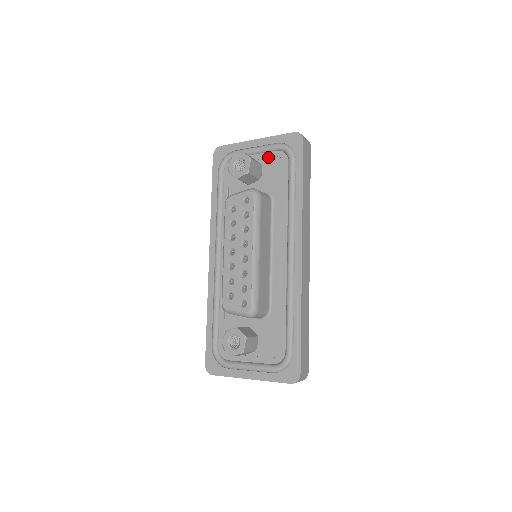
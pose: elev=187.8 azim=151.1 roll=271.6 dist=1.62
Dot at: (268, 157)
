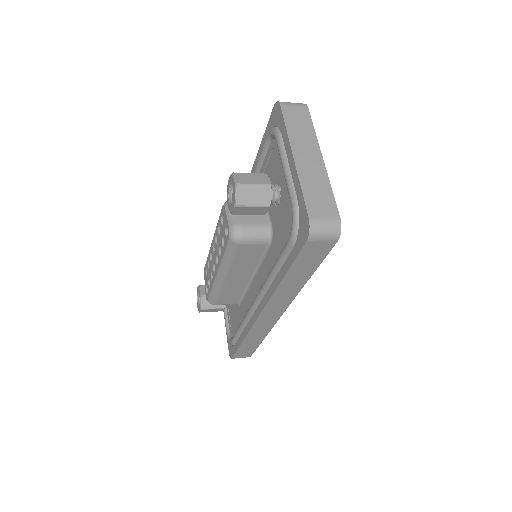
Dot at: (287, 199)
